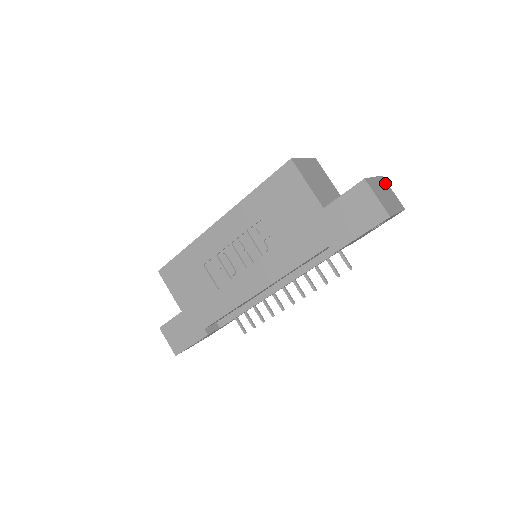
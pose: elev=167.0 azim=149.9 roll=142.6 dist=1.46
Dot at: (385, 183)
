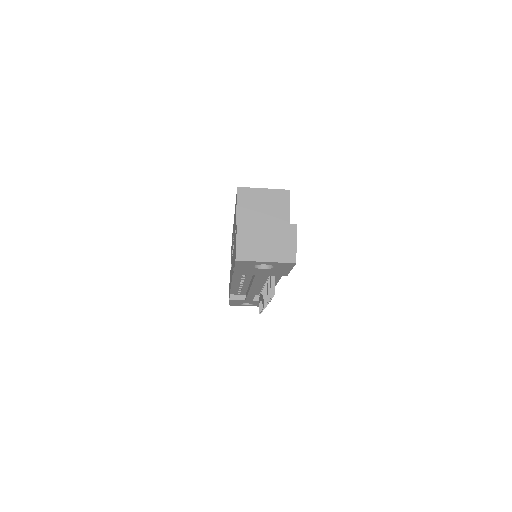
Dot at: (289, 232)
